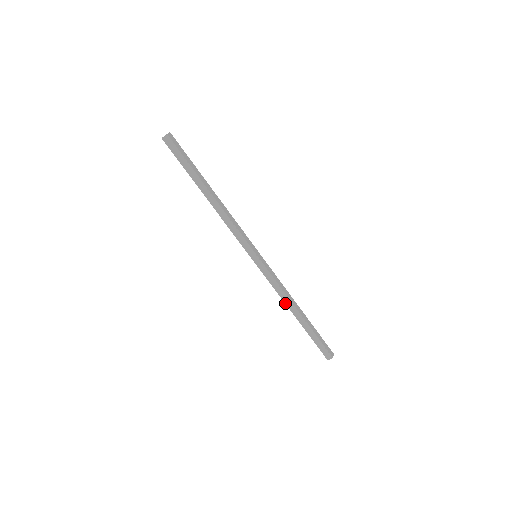
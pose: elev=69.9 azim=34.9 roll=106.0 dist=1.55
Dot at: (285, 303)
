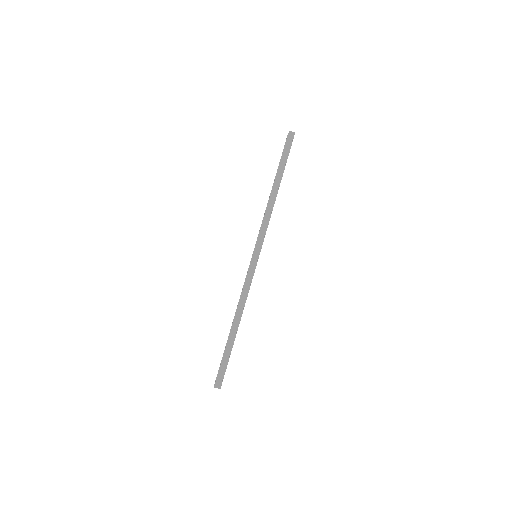
Dot at: (237, 308)
